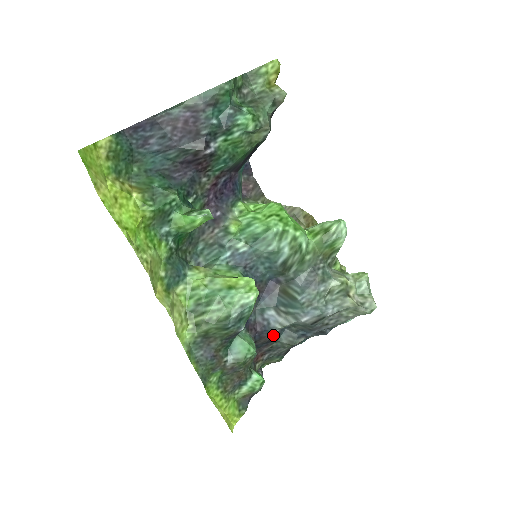
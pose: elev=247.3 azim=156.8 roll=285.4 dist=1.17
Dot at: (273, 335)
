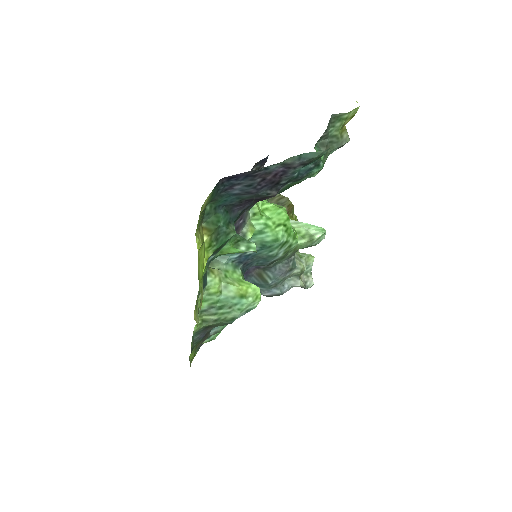
Dot at: occluded
